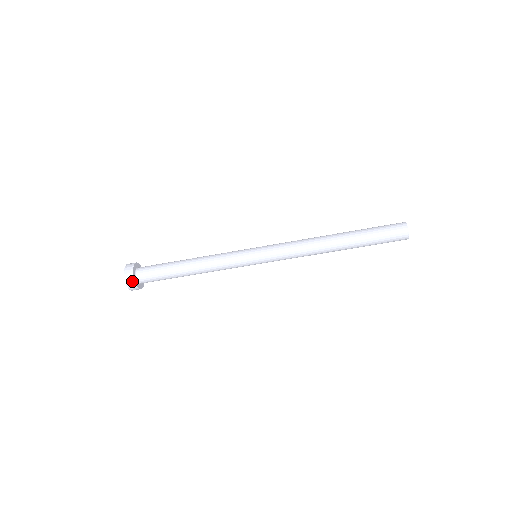
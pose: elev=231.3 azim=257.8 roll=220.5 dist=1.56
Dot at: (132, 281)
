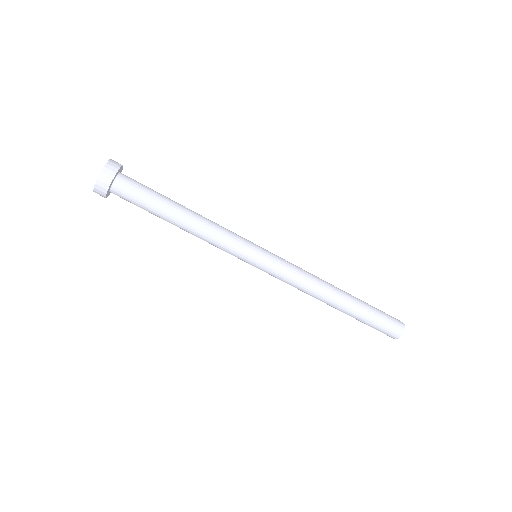
Dot at: (103, 193)
